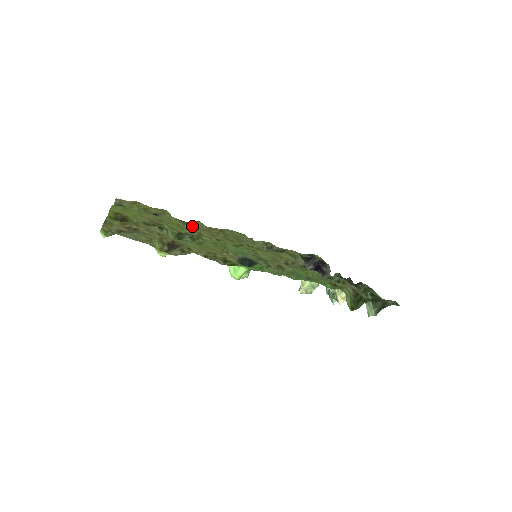
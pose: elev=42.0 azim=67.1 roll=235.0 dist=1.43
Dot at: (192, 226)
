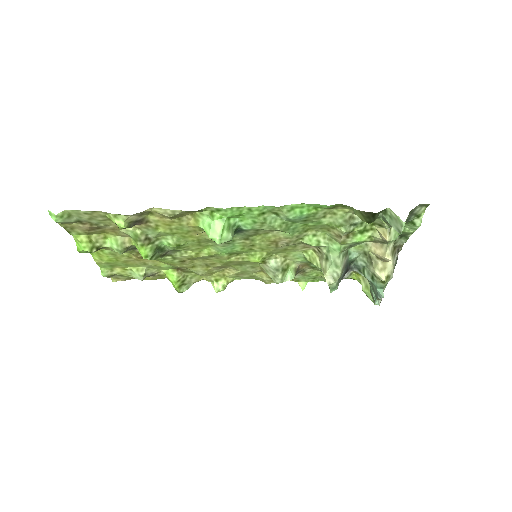
Dot at: (187, 268)
